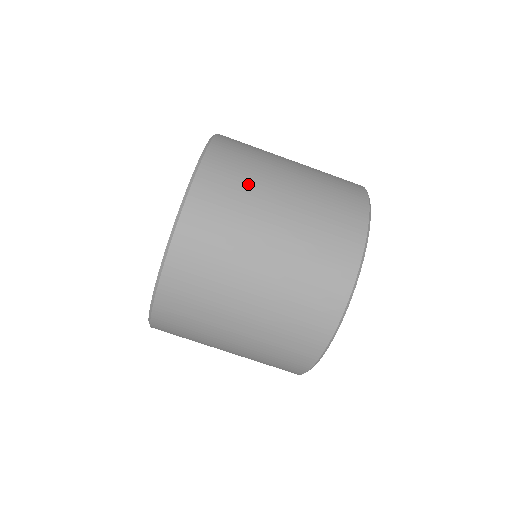
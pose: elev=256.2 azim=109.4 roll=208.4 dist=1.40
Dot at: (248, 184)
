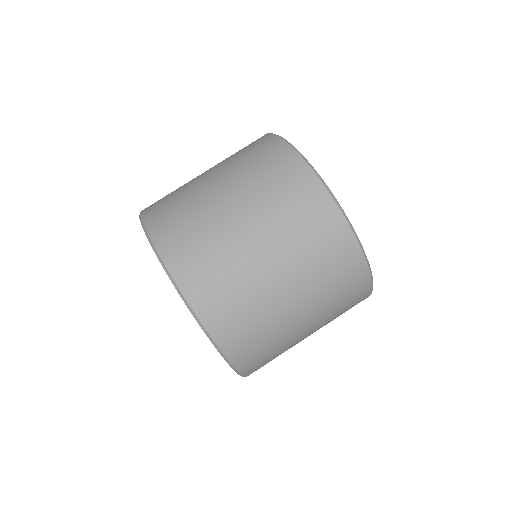
Dot at: occluded
